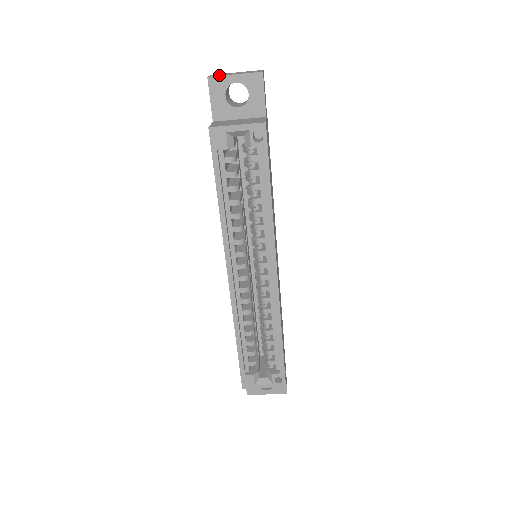
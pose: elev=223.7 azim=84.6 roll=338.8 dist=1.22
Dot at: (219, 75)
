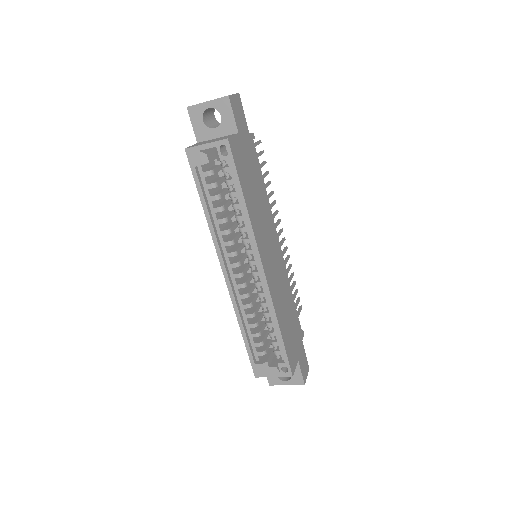
Dot at: (196, 104)
